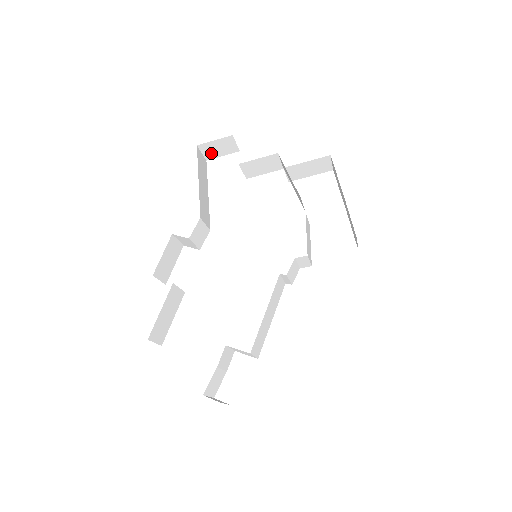
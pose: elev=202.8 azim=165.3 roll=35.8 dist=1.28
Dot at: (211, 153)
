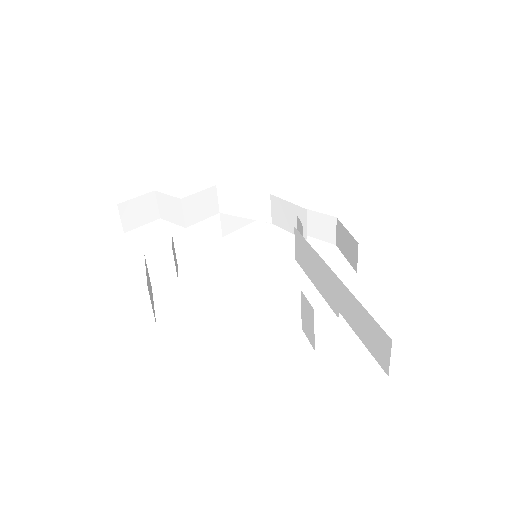
Dot at: (130, 220)
